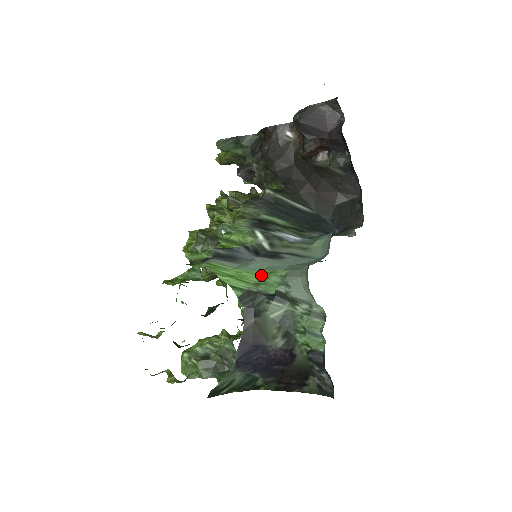
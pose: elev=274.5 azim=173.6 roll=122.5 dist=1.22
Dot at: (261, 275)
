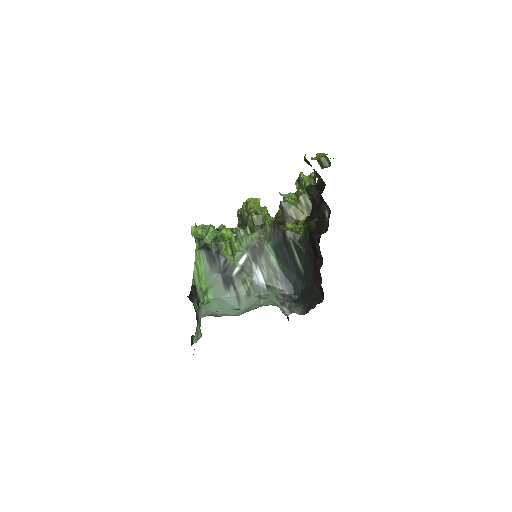
Dot at: (207, 287)
